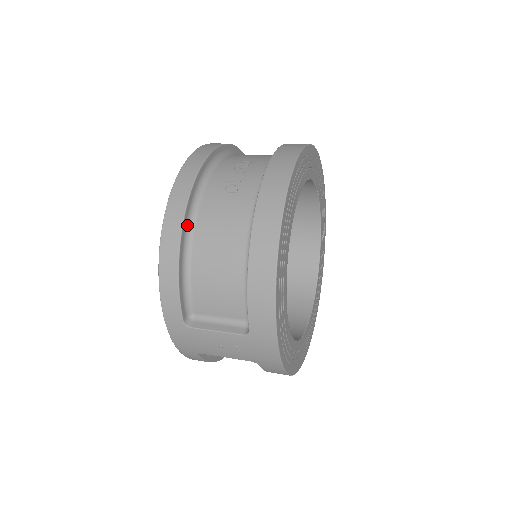
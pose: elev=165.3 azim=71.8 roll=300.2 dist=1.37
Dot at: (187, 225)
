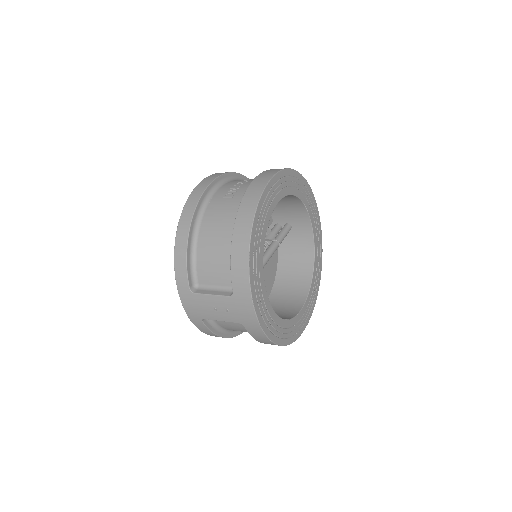
Dot at: (196, 219)
